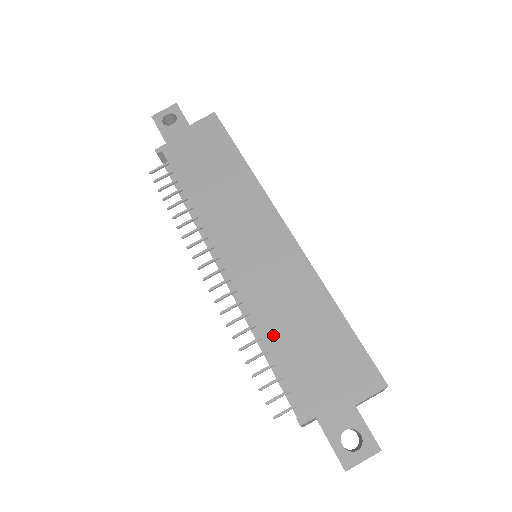
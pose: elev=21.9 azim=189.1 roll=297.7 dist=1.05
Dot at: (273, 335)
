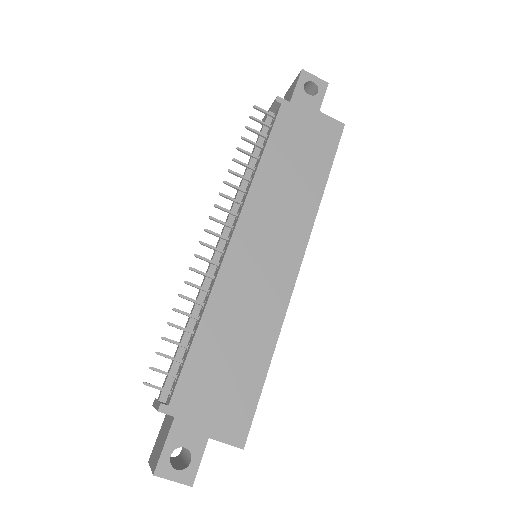
Dot at: (209, 328)
